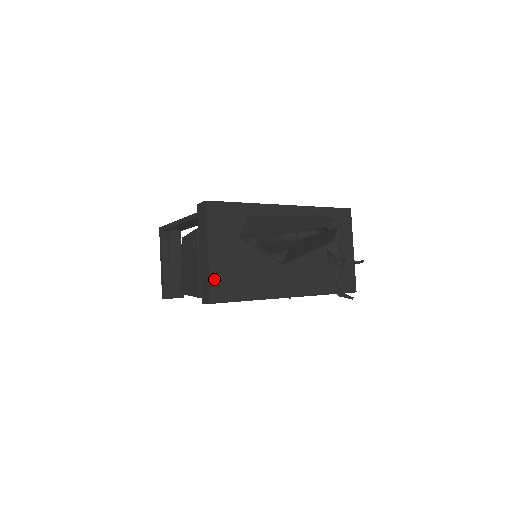
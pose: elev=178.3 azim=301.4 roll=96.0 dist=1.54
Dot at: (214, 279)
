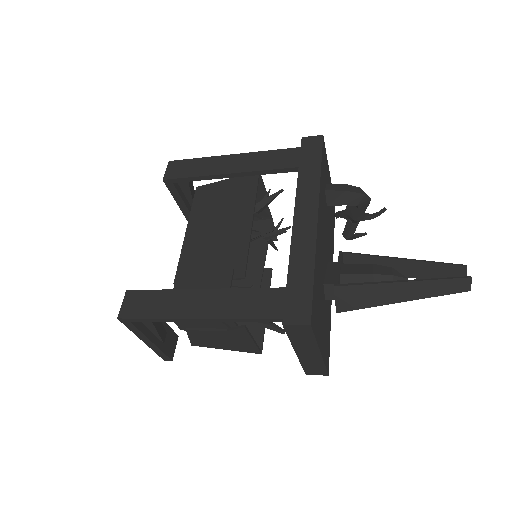
Dot at: (325, 360)
